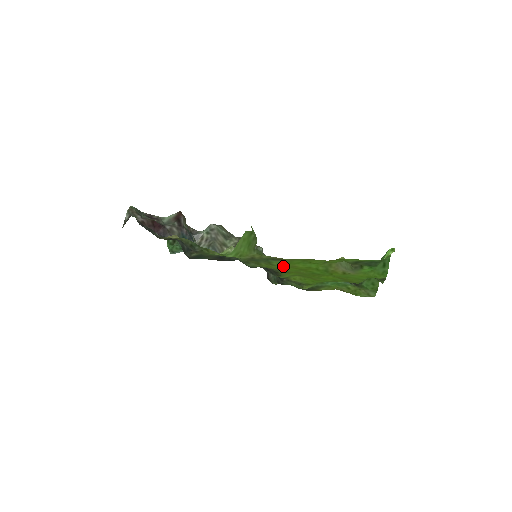
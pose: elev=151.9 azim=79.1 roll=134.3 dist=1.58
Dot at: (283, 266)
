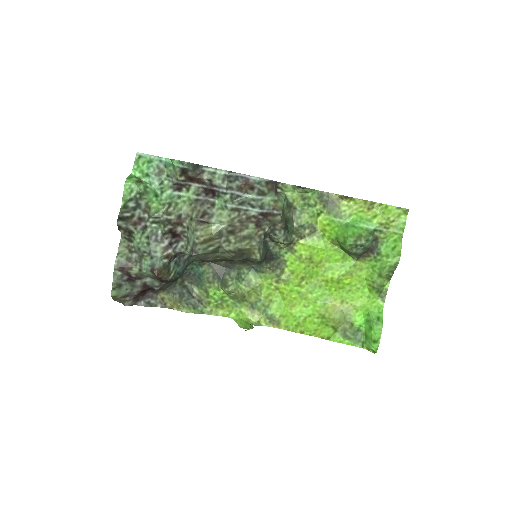
Dot at: (282, 303)
